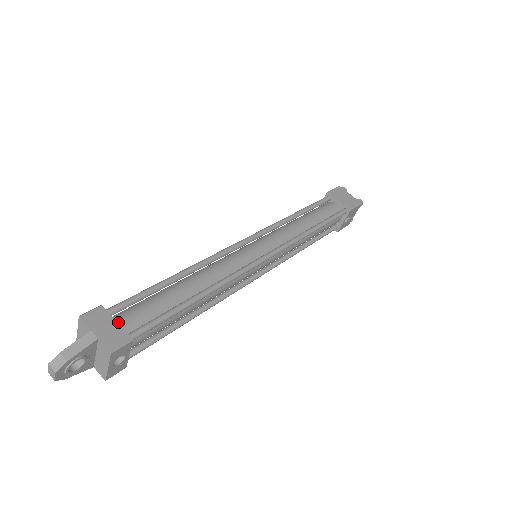
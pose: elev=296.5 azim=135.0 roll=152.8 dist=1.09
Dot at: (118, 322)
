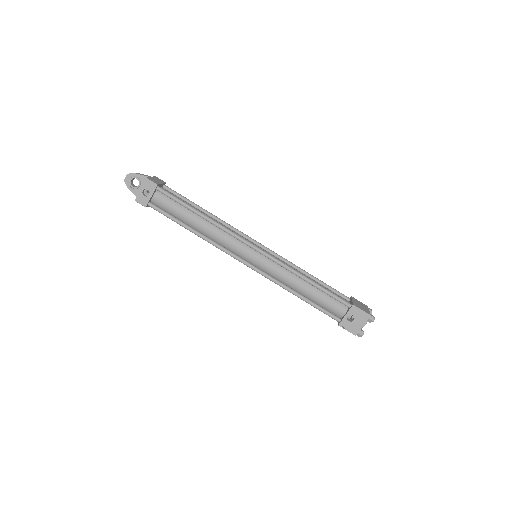
Dot at: (163, 187)
